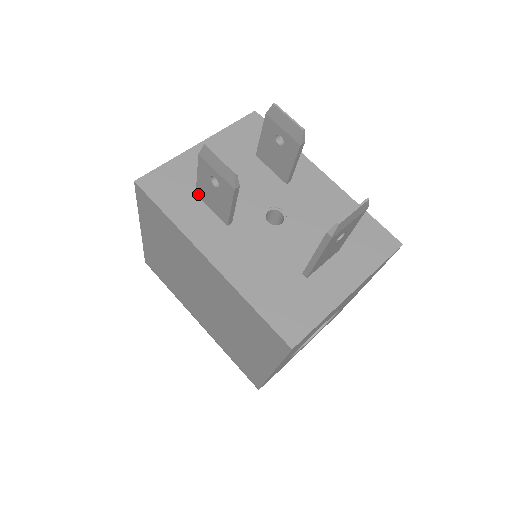
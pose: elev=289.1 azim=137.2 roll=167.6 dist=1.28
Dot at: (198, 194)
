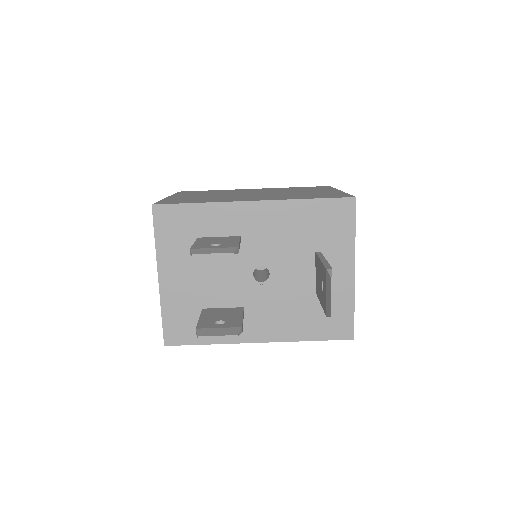
Dot at: occluded
